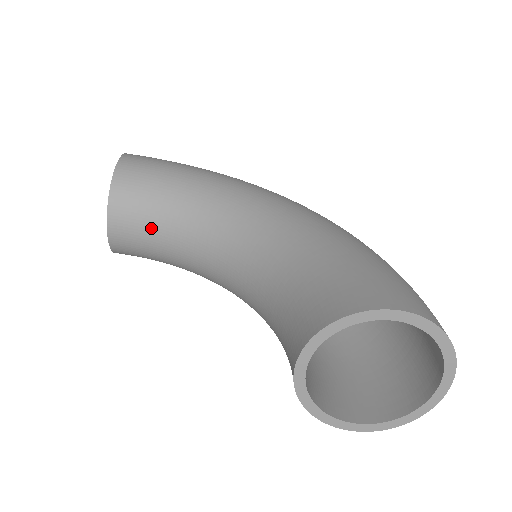
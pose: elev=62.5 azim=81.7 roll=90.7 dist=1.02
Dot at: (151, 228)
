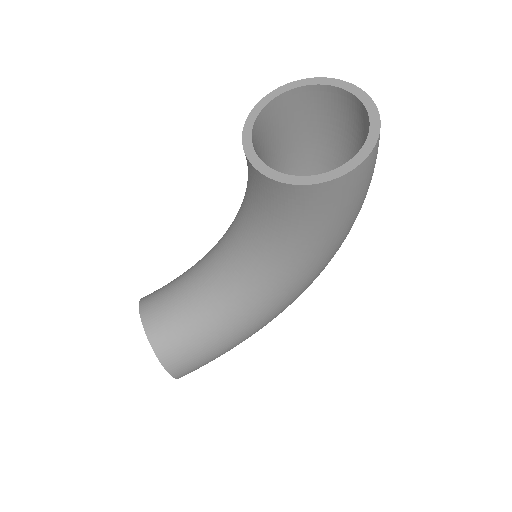
Dot at: (175, 302)
